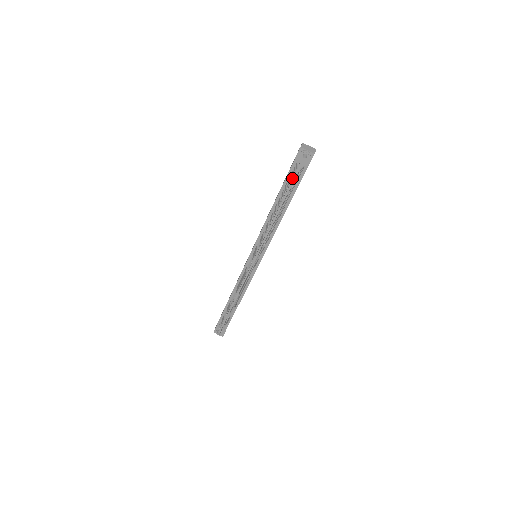
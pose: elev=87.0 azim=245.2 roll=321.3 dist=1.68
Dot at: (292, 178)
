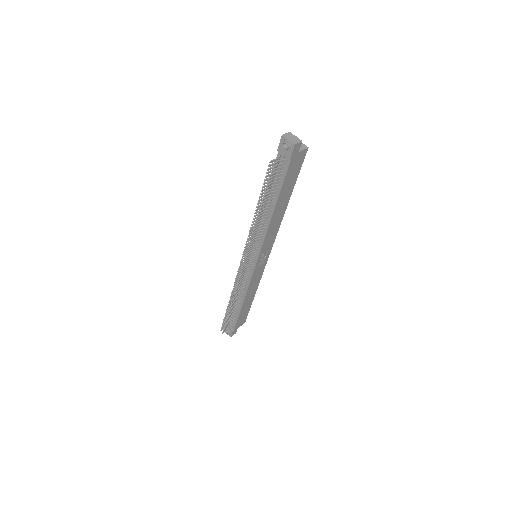
Dot at: (268, 168)
